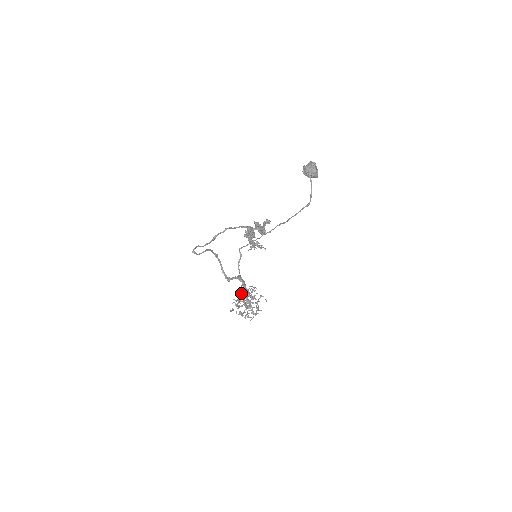
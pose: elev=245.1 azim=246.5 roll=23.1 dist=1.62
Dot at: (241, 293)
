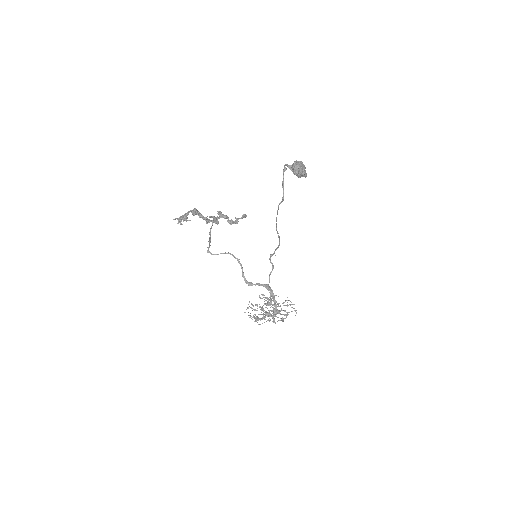
Dot at: (267, 301)
